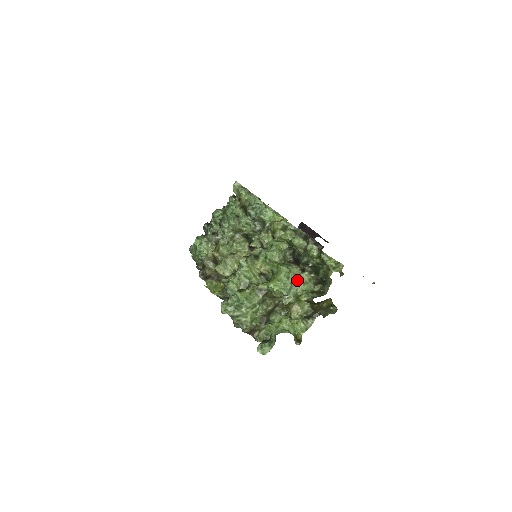
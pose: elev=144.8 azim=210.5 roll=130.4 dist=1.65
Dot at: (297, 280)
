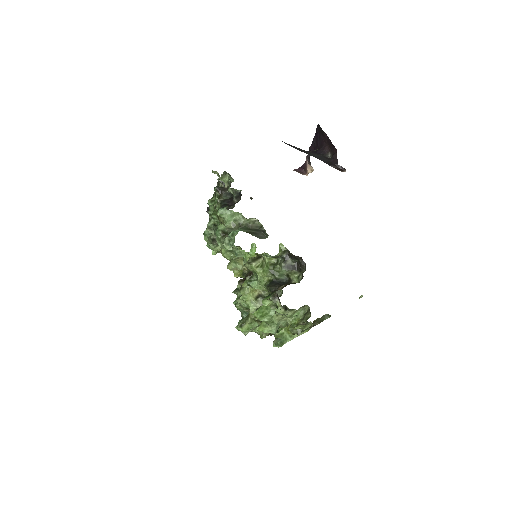
Dot at: (282, 317)
